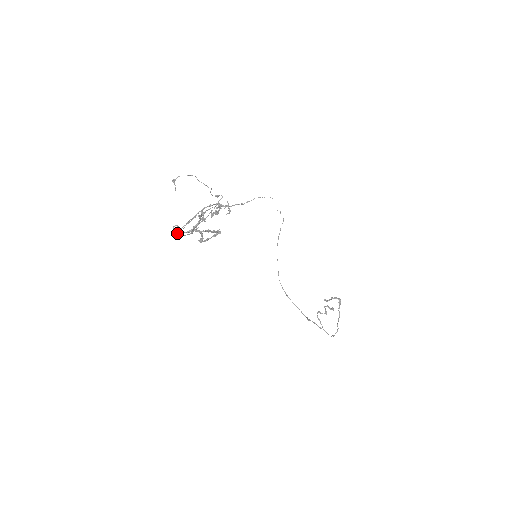
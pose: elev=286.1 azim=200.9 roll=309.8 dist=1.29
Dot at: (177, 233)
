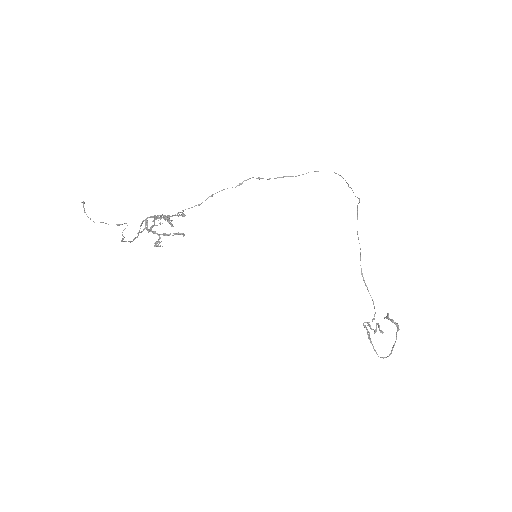
Dot at: occluded
